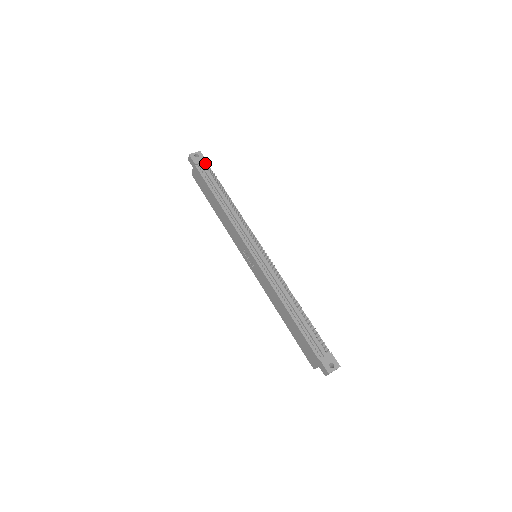
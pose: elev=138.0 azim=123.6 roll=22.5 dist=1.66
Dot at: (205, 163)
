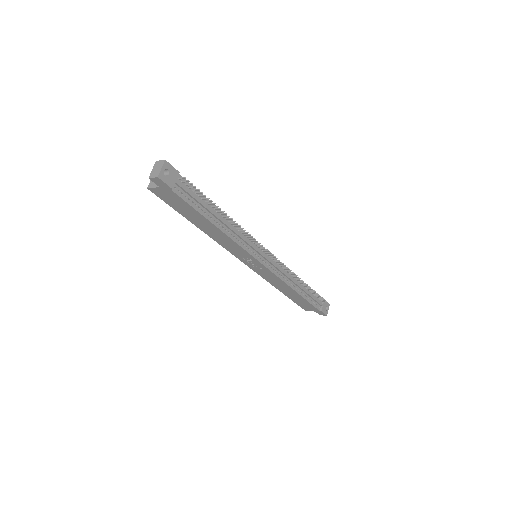
Dot at: (181, 179)
